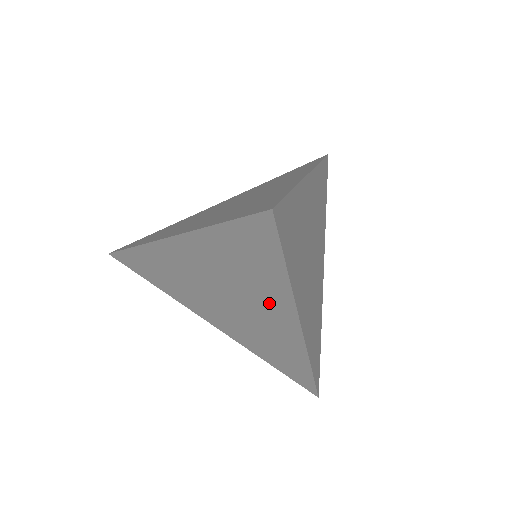
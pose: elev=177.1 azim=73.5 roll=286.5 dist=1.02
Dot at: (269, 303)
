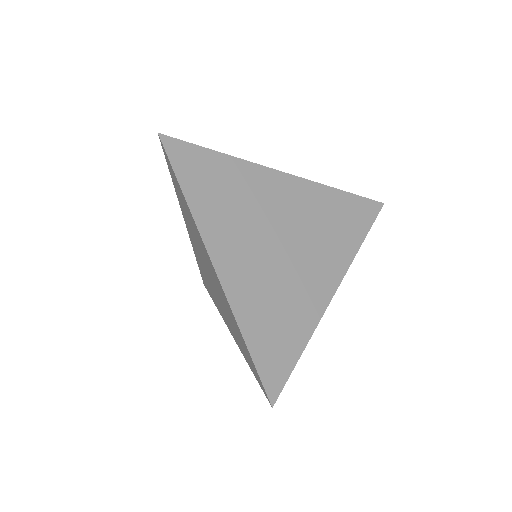
Dot at: (203, 249)
